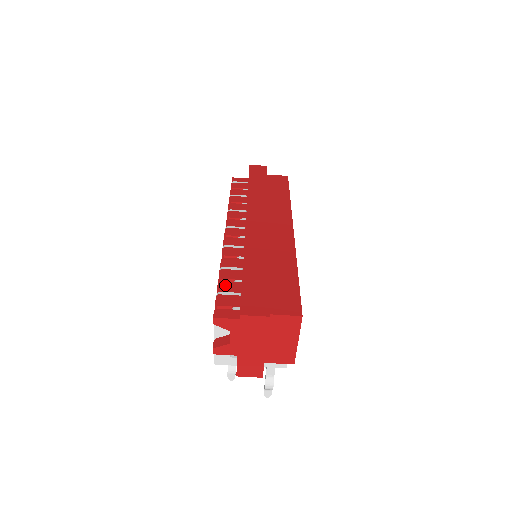
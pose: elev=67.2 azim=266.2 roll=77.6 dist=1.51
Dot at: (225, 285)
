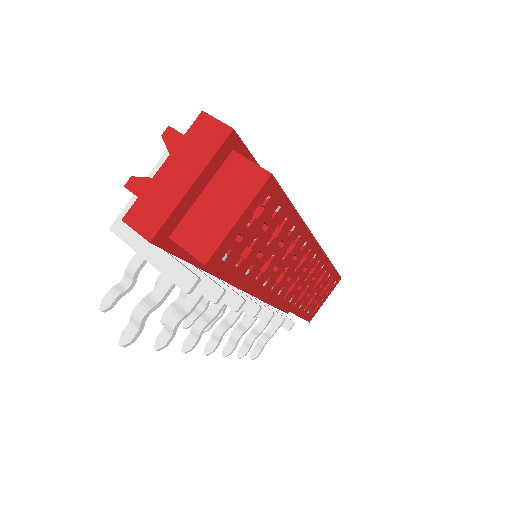
Dot at: occluded
